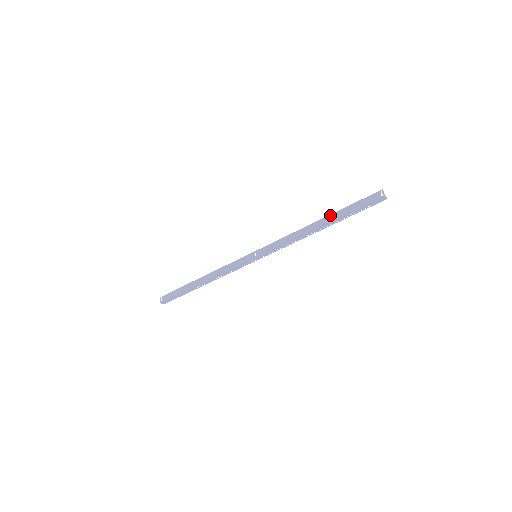
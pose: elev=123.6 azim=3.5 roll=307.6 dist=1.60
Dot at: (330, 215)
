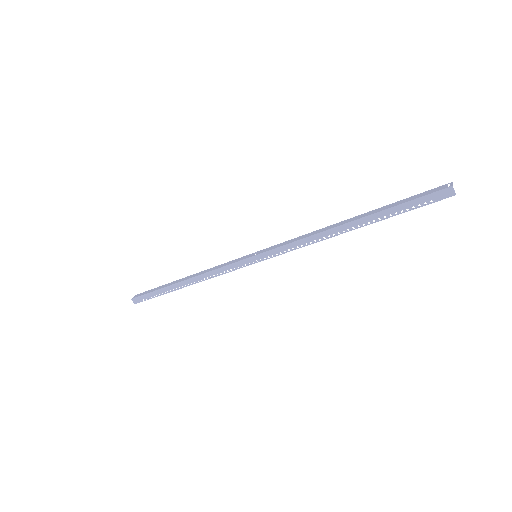
Dot at: (367, 212)
